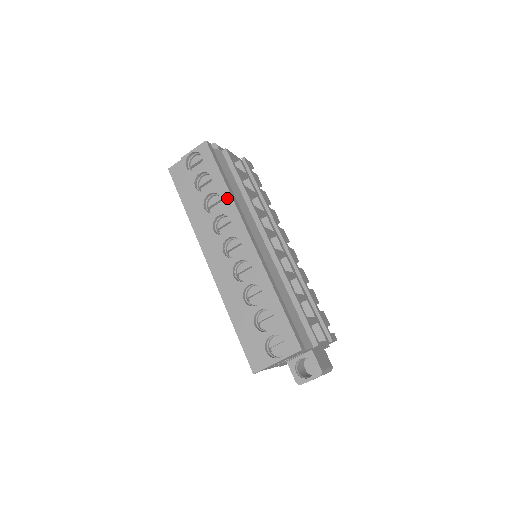
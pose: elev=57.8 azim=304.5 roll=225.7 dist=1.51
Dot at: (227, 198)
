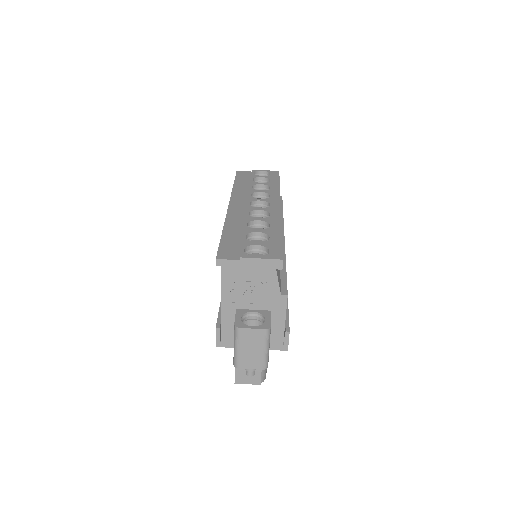
Dot at: (276, 189)
